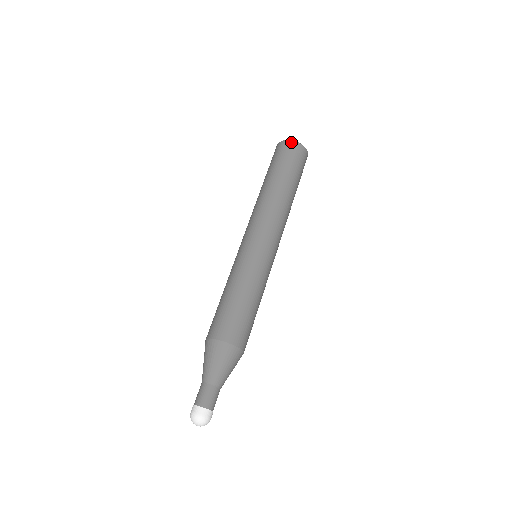
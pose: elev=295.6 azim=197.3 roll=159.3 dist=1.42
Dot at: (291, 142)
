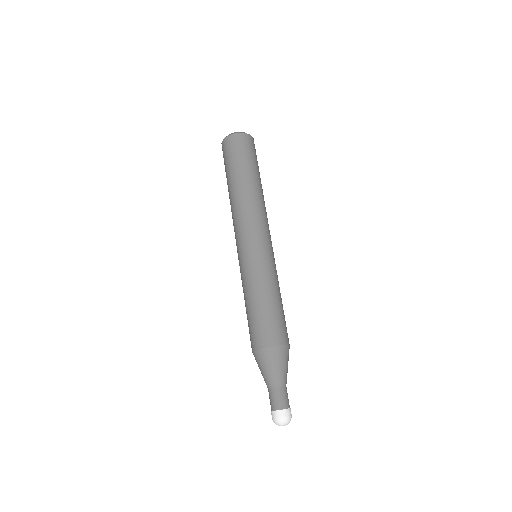
Dot at: (223, 142)
